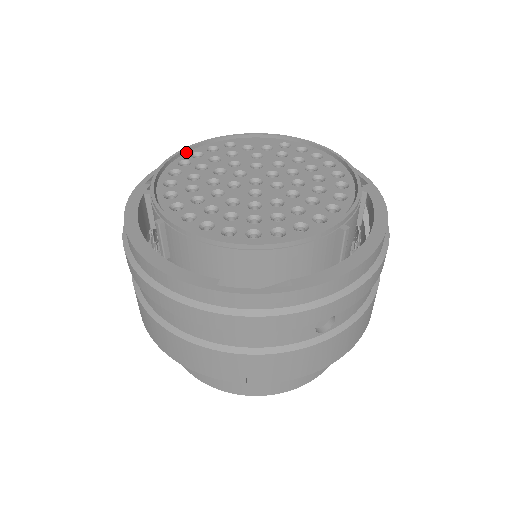
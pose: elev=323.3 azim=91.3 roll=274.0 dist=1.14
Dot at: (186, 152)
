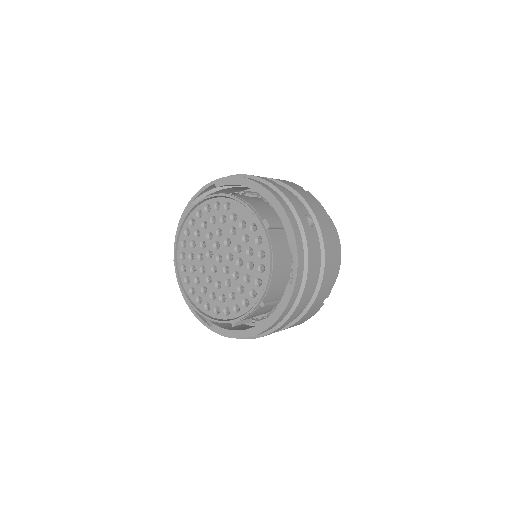
Dot at: (205, 200)
